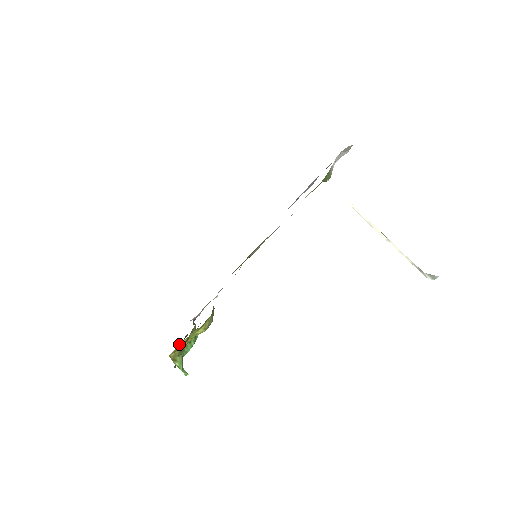
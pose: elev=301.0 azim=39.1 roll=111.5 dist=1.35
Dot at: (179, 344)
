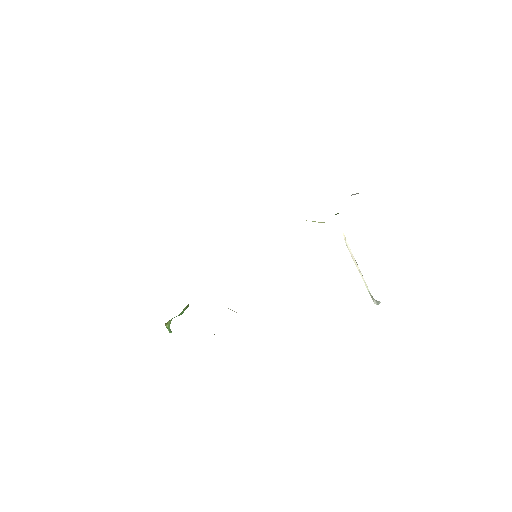
Dot at: occluded
